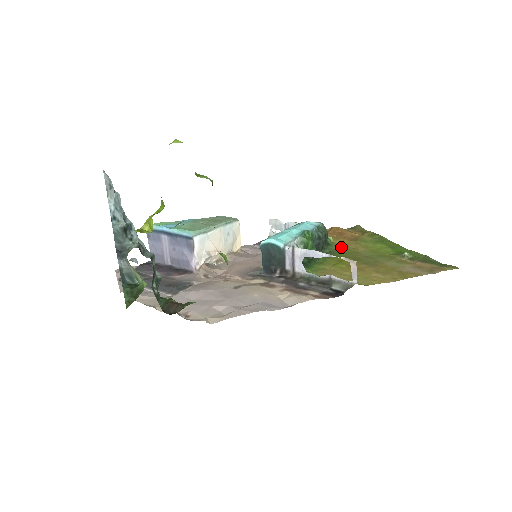
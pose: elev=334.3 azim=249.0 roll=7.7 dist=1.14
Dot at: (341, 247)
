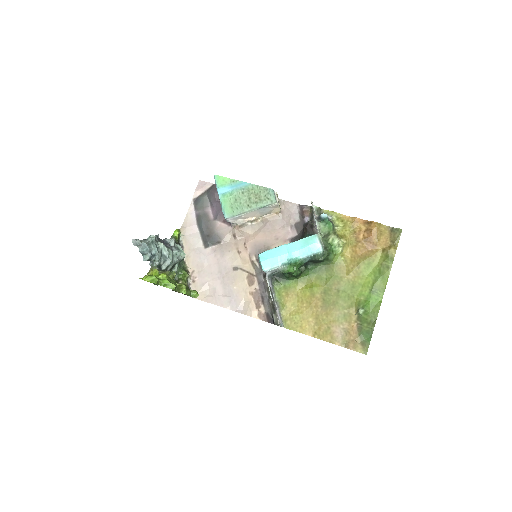
Dot at: (338, 264)
